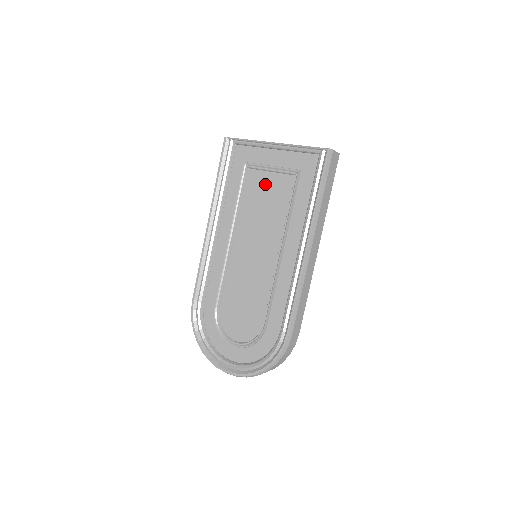
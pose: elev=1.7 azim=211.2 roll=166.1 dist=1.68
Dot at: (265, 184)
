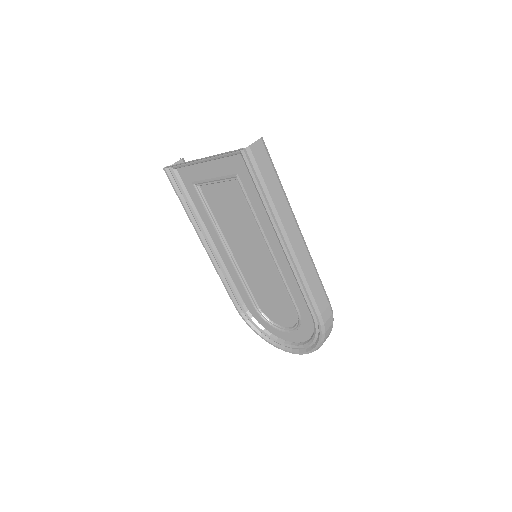
Dot at: (220, 196)
